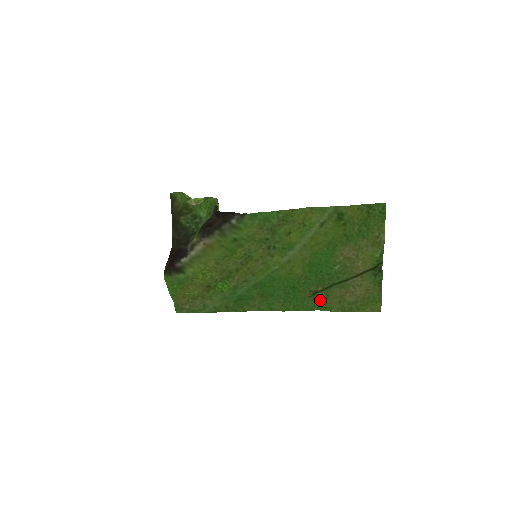
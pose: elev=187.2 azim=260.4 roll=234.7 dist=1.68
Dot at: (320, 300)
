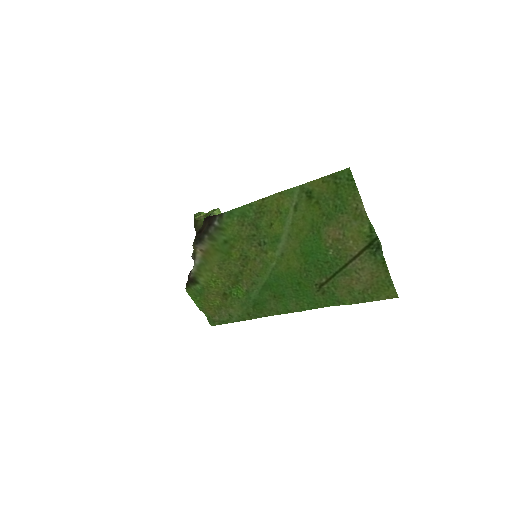
Dot at: (329, 293)
